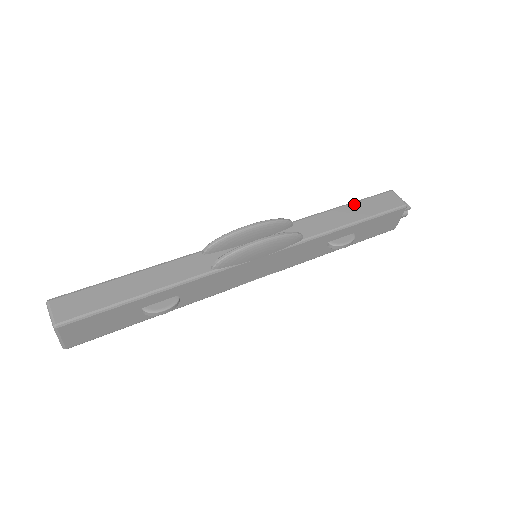
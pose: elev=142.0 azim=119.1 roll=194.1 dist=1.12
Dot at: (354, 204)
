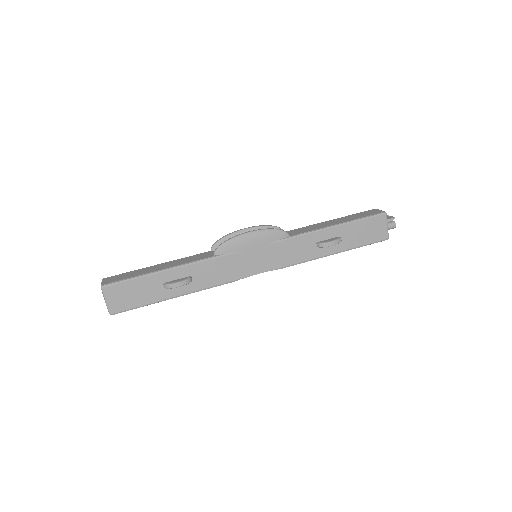
Dot at: (339, 218)
